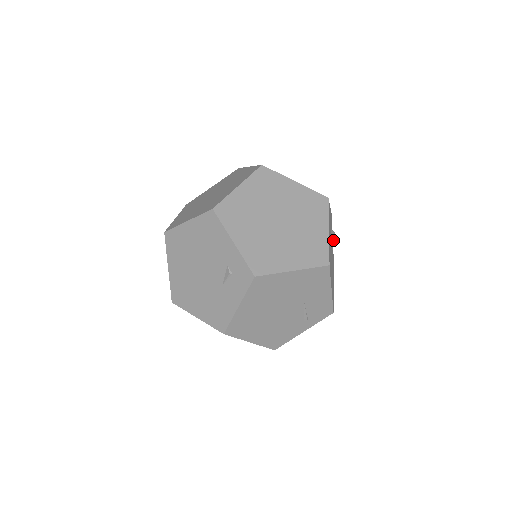
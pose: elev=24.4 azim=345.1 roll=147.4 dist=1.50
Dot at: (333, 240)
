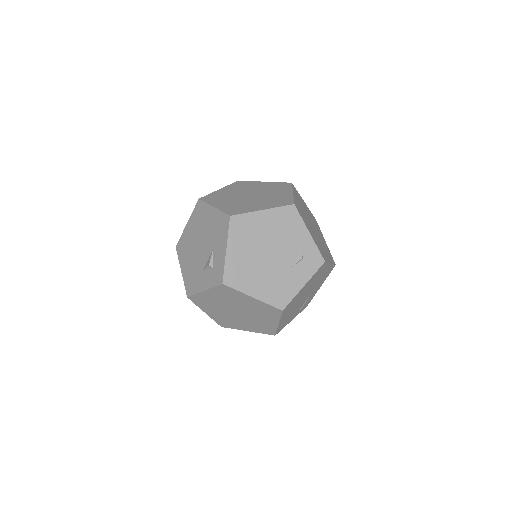
Dot at: occluded
